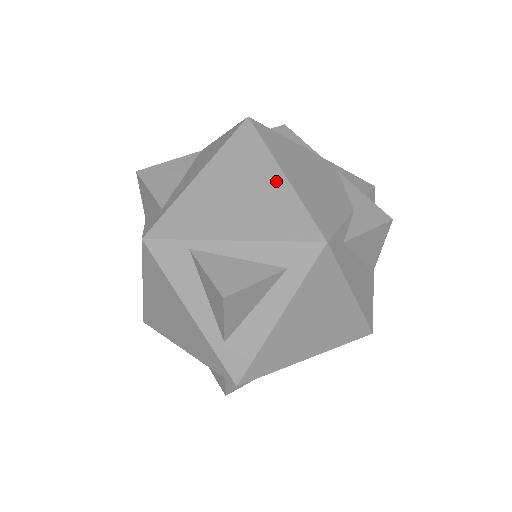
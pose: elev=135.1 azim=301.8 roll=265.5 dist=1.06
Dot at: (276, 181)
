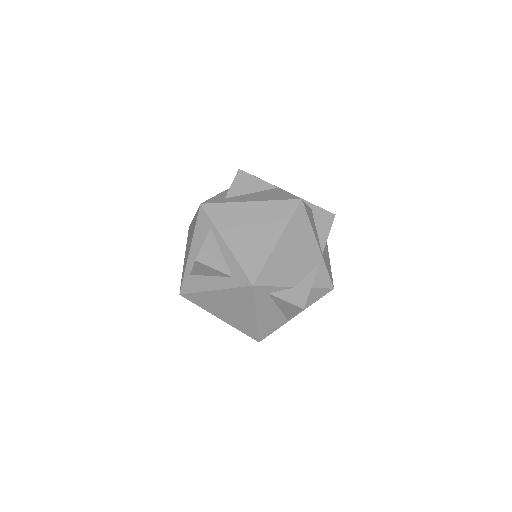
Dot at: (271, 240)
